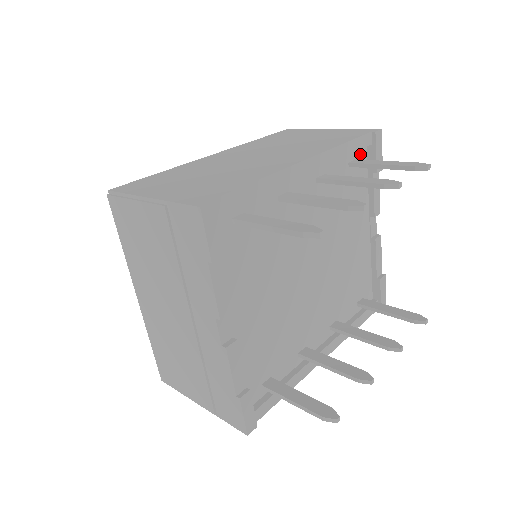
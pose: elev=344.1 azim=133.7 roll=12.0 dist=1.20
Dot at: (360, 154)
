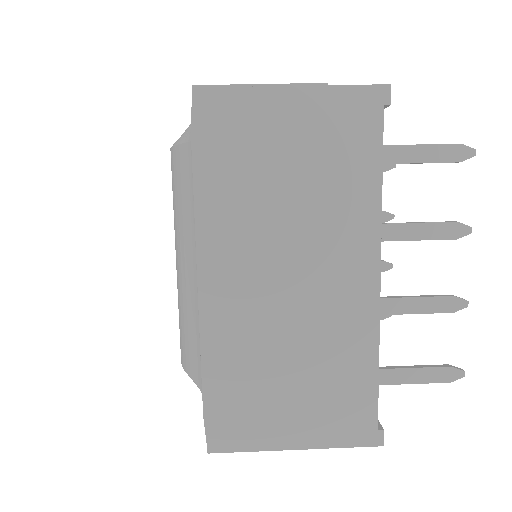
Dot at: occluded
